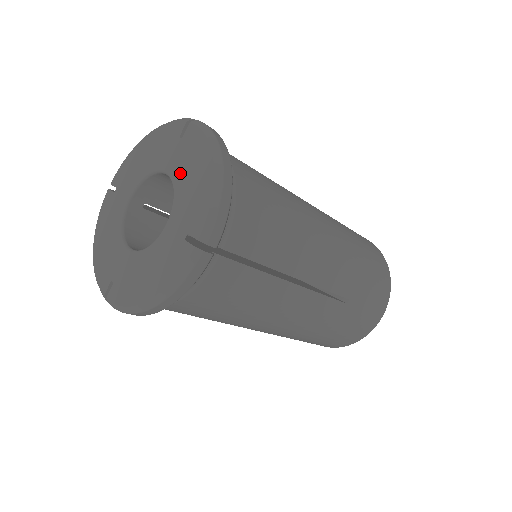
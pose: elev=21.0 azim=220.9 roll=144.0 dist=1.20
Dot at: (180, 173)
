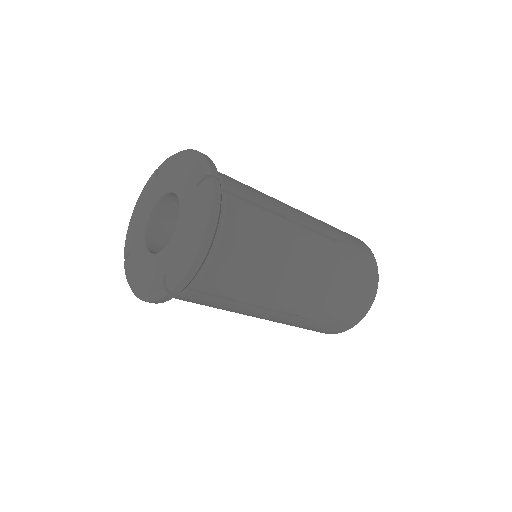
Dot at: (183, 218)
